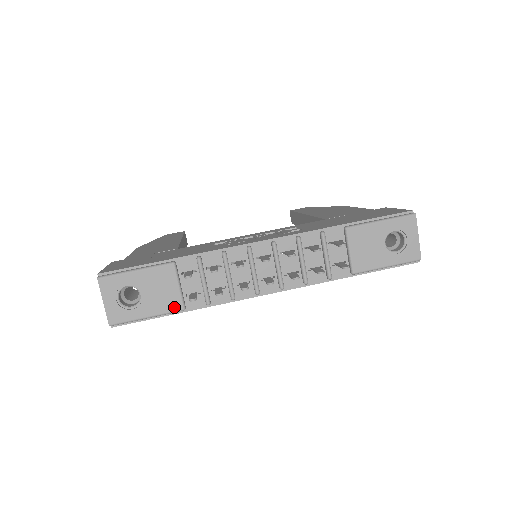
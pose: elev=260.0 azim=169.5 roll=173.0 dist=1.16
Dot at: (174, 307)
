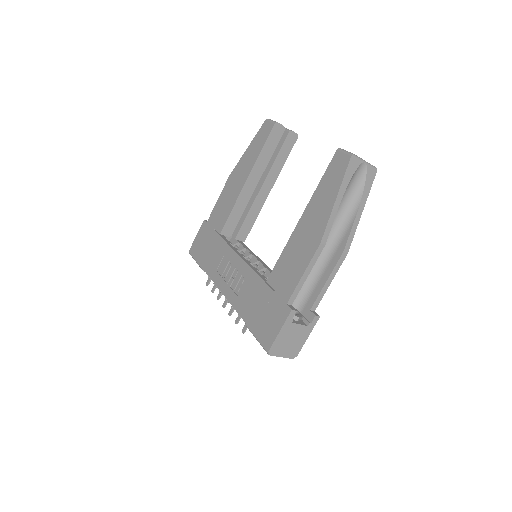
Dot at: occluded
